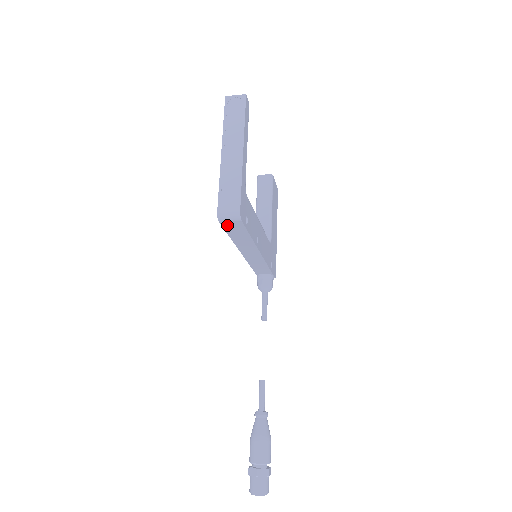
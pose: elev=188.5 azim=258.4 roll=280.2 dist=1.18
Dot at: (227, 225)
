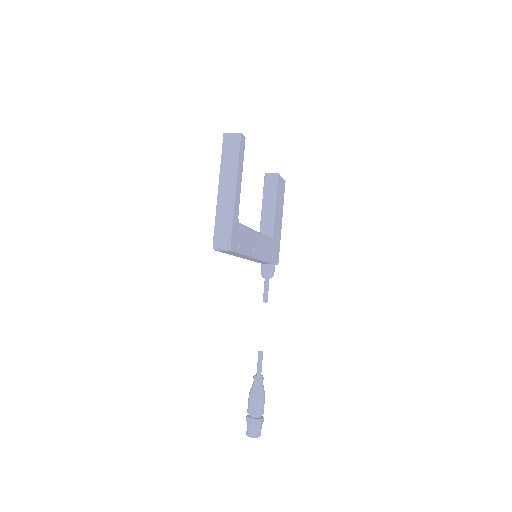
Dot at: (222, 251)
